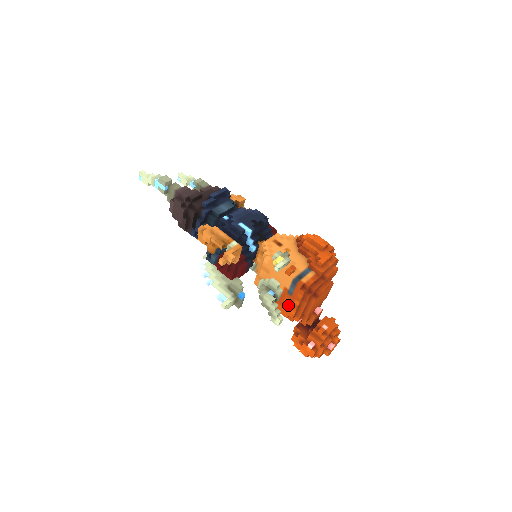
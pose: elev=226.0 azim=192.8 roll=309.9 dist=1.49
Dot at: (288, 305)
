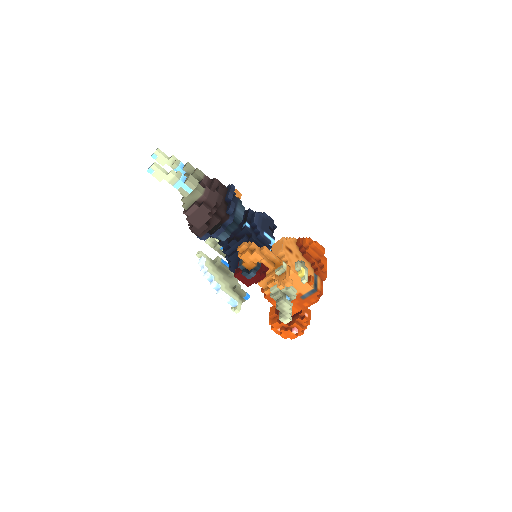
Dot at: (295, 305)
